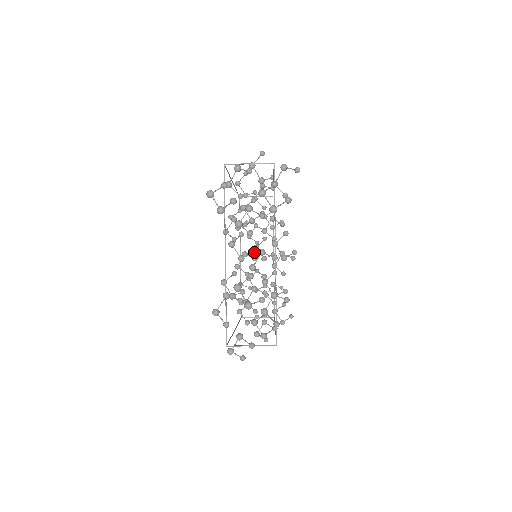
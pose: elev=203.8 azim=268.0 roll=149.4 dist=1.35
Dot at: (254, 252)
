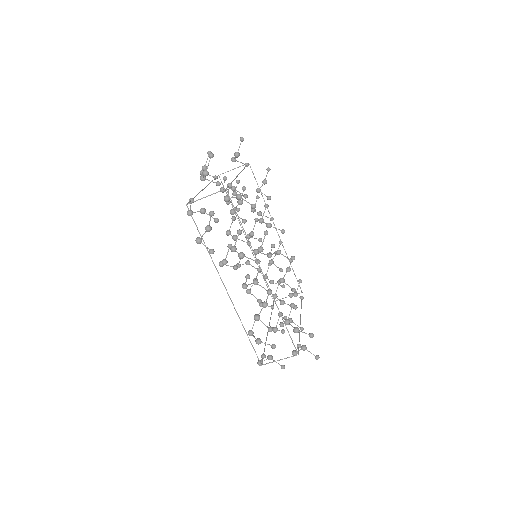
Dot at: (249, 241)
